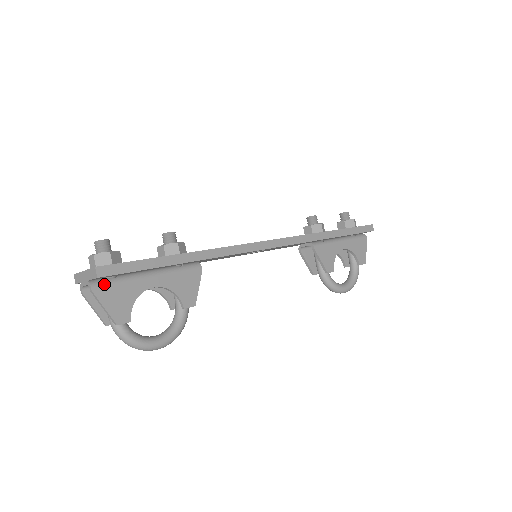
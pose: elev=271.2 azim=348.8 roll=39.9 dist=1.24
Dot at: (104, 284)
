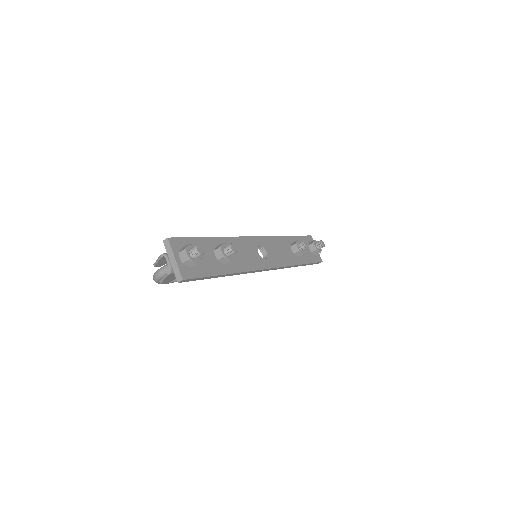
Dot at: occluded
